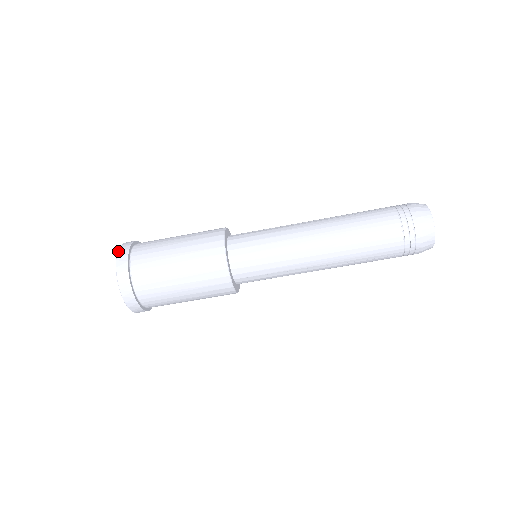
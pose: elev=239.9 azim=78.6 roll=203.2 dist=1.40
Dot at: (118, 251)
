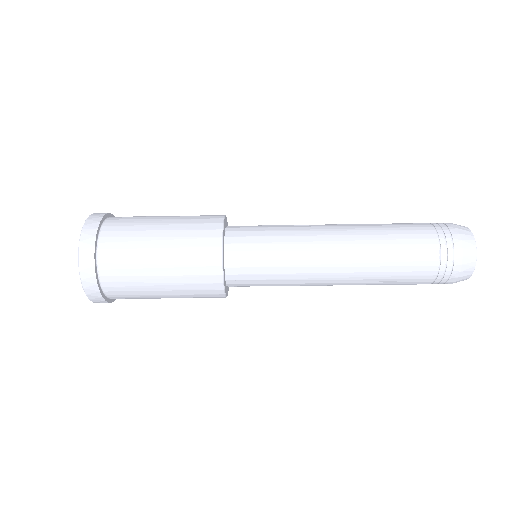
Dot at: (85, 222)
